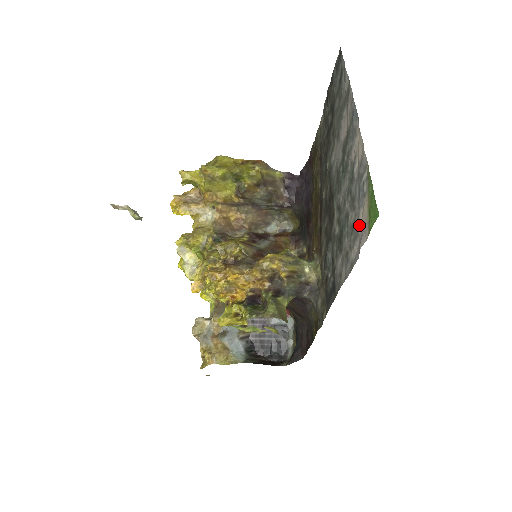
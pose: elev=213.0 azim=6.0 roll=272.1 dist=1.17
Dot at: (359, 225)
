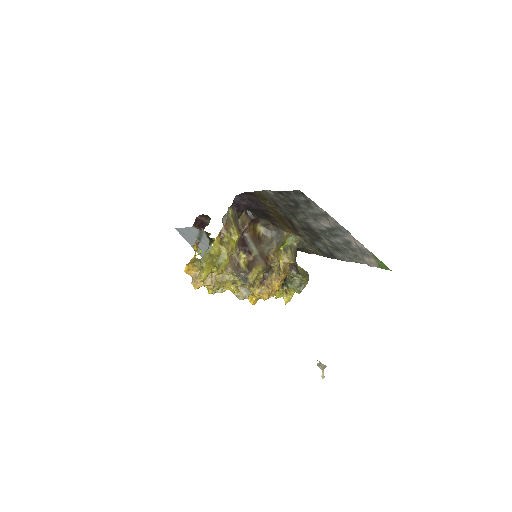
Dot at: (366, 261)
